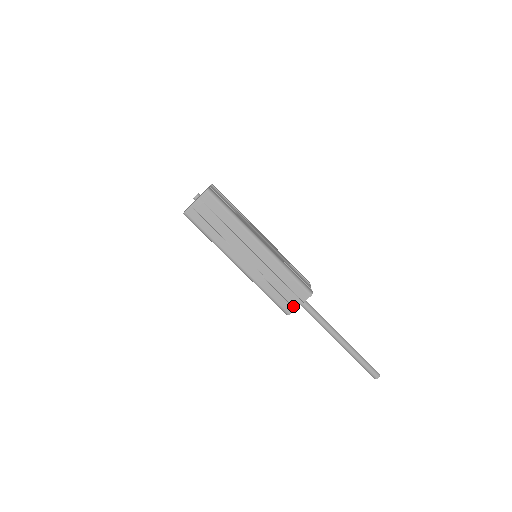
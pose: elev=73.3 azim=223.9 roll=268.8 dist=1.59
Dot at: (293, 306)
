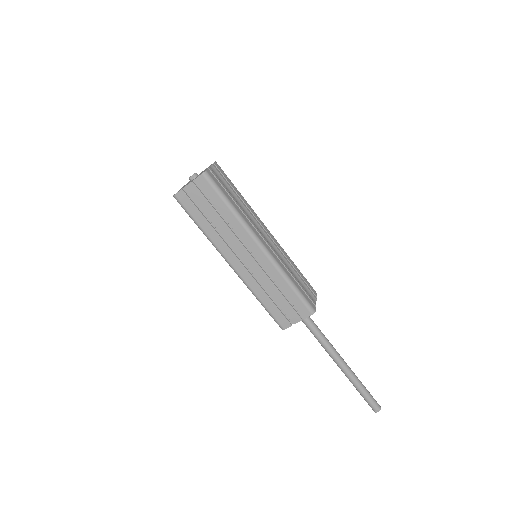
Dot at: (290, 321)
